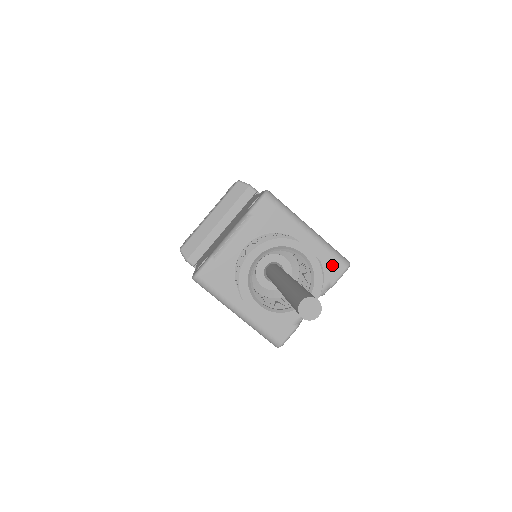
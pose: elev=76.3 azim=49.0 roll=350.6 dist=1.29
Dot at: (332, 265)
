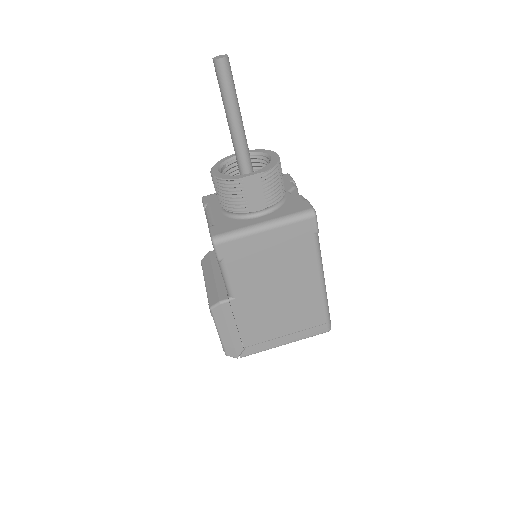
Dot at: occluded
